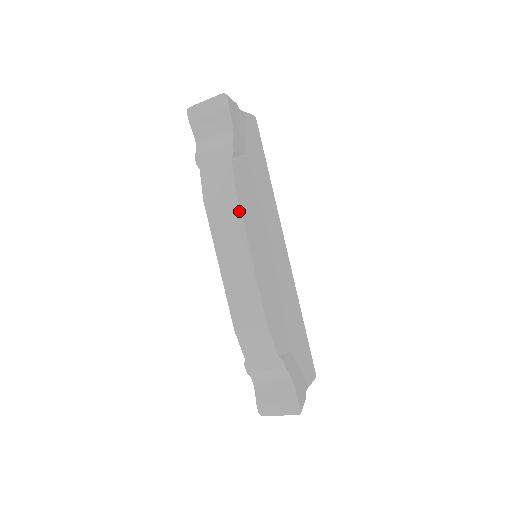
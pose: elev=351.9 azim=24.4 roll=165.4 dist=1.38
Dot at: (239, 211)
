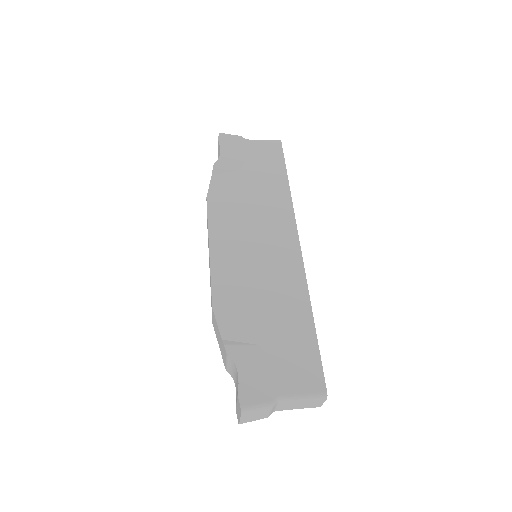
Dot at: (207, 212)
